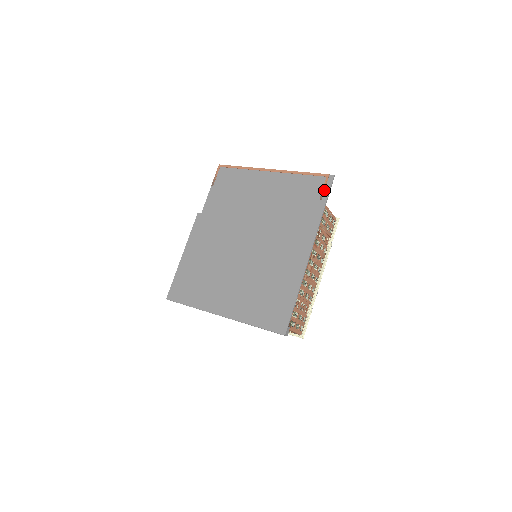
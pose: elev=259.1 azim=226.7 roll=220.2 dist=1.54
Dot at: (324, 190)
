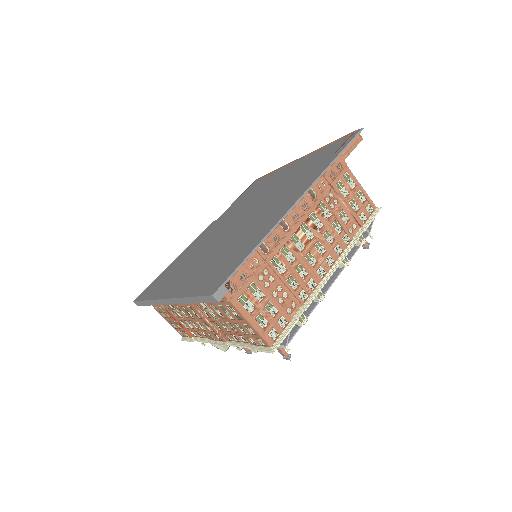
Dot at: (344, 143)
